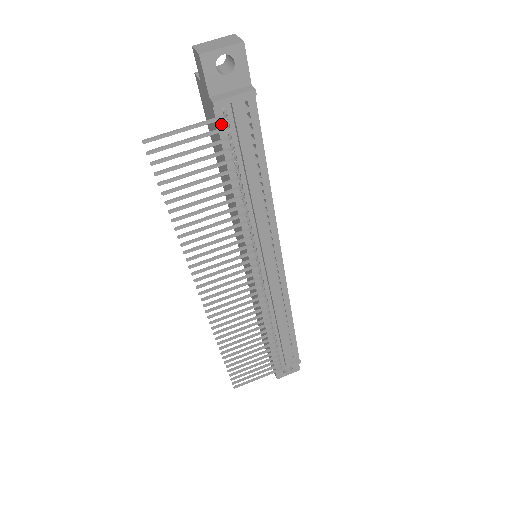
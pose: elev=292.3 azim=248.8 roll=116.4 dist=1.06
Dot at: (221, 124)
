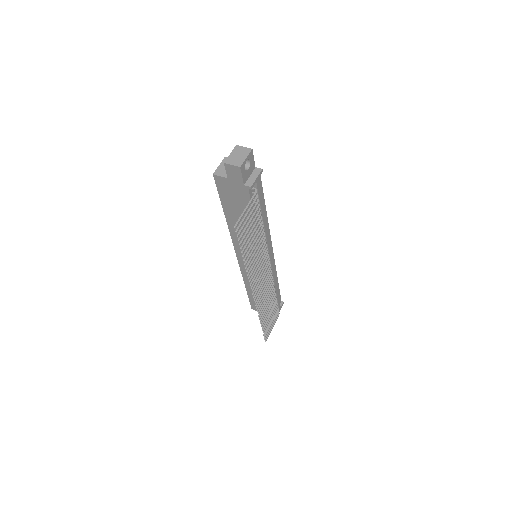
Dot at: (251, 195)
